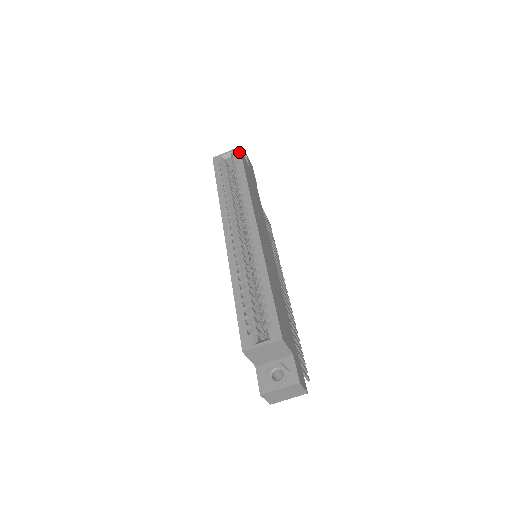
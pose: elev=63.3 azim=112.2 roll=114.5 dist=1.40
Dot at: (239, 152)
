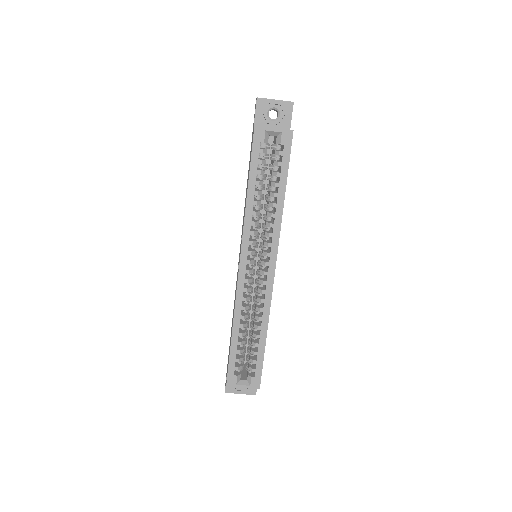
Dot at: (290, 142)
